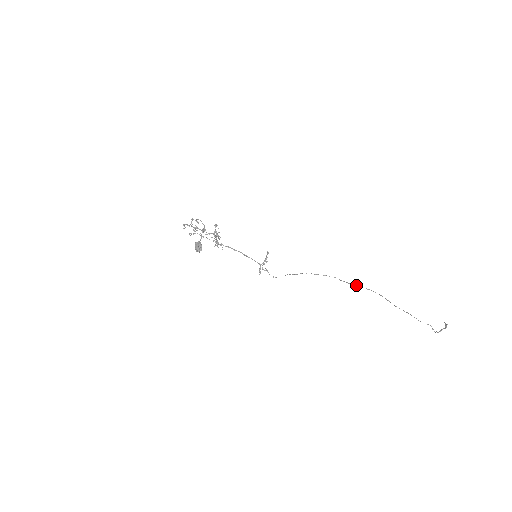
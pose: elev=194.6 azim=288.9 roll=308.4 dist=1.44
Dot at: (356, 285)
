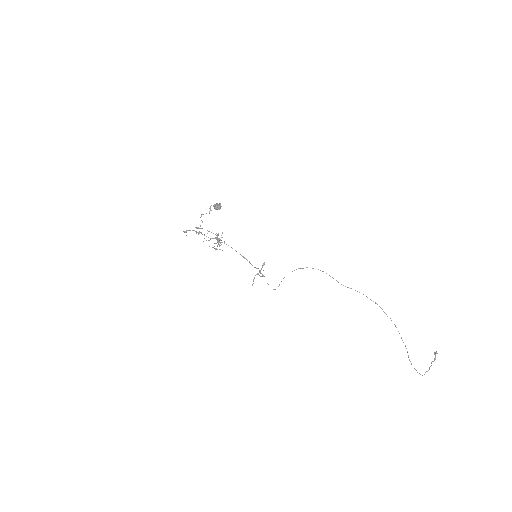
Dot at: (351, 288)
